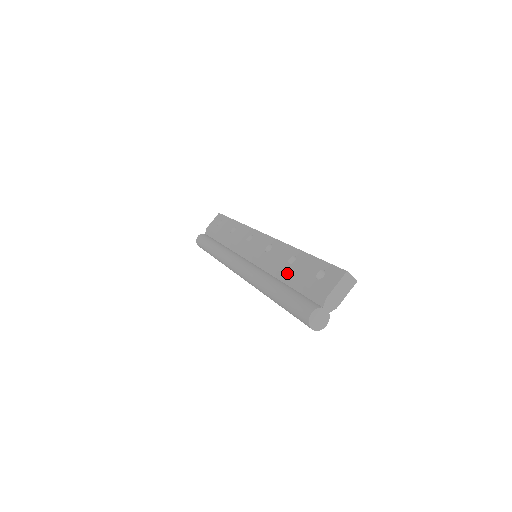
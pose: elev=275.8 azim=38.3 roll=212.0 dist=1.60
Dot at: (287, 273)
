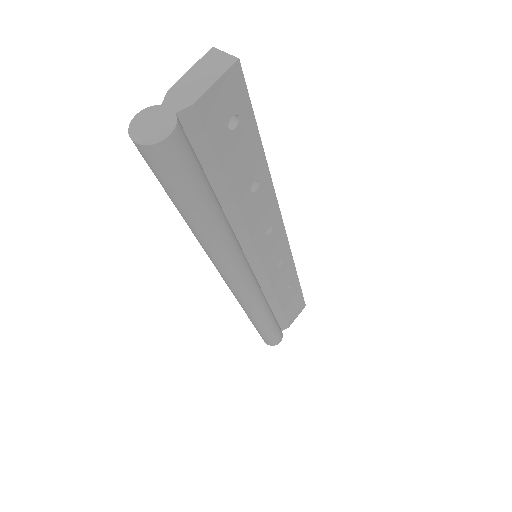
Dot at: occluded
